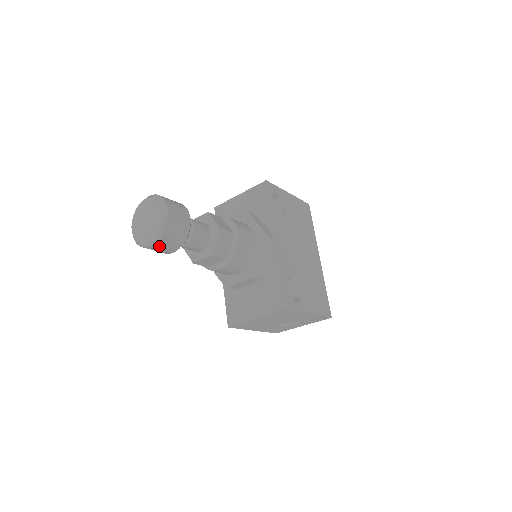
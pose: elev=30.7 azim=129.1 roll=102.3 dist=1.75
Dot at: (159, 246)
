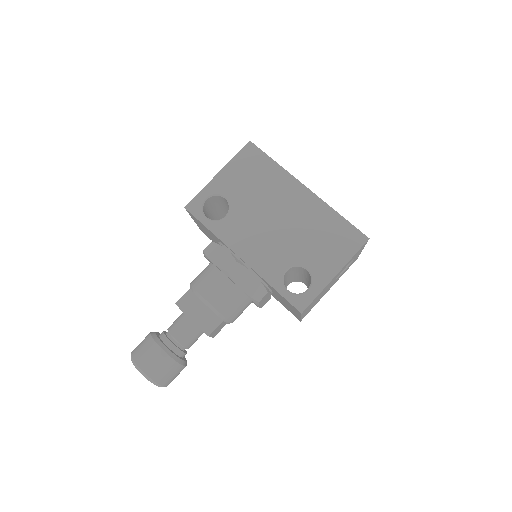
Dot at: (170, 381)
